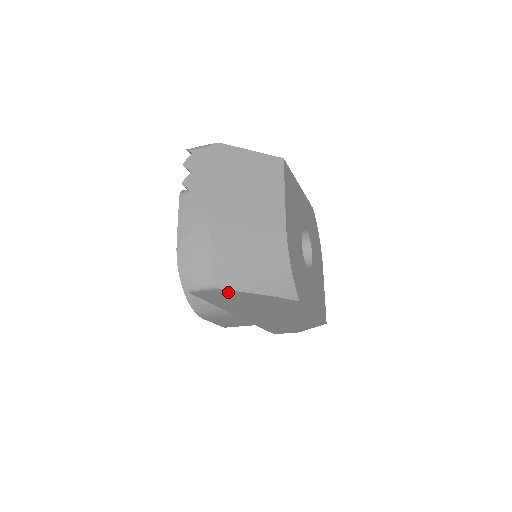
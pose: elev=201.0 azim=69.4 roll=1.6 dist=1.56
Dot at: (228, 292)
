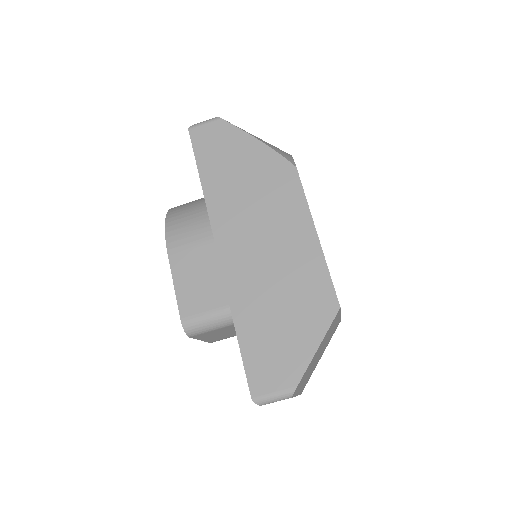
Dot at: (225, 129)
